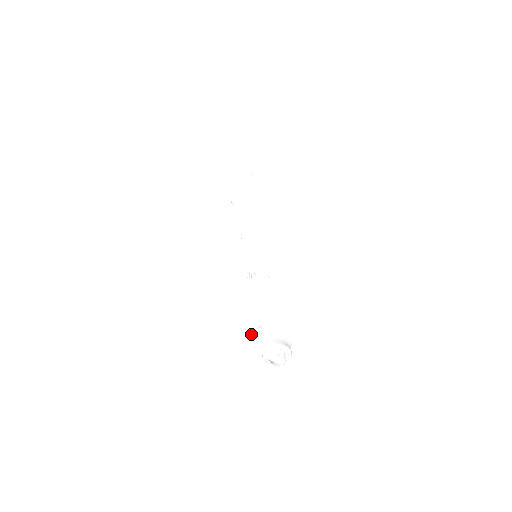
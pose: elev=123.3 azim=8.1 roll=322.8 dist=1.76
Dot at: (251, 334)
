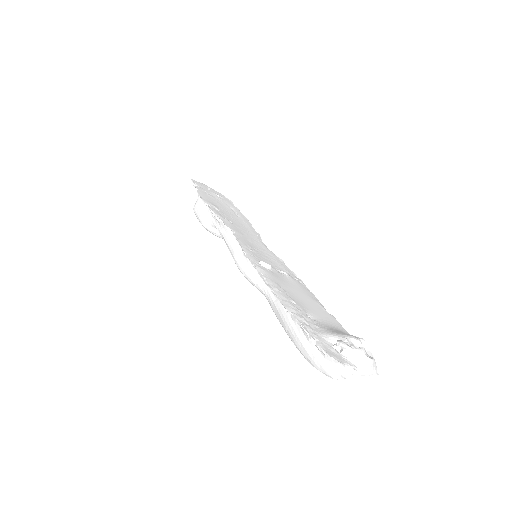
Dot at: (303, 320)
